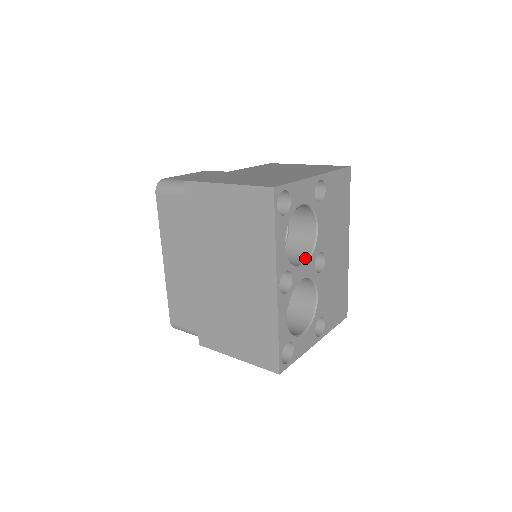
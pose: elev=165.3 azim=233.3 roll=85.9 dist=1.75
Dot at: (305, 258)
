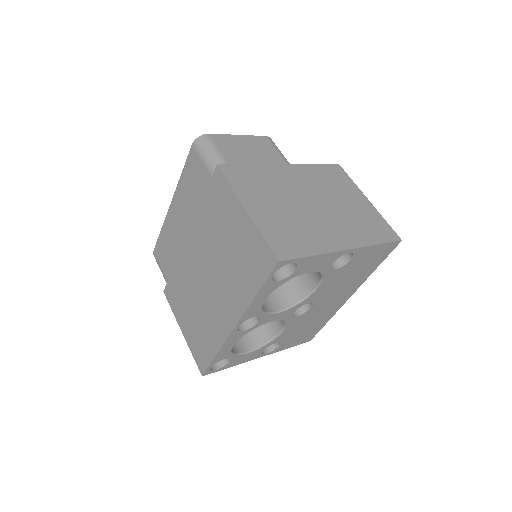
Dot at: (287, 305)
